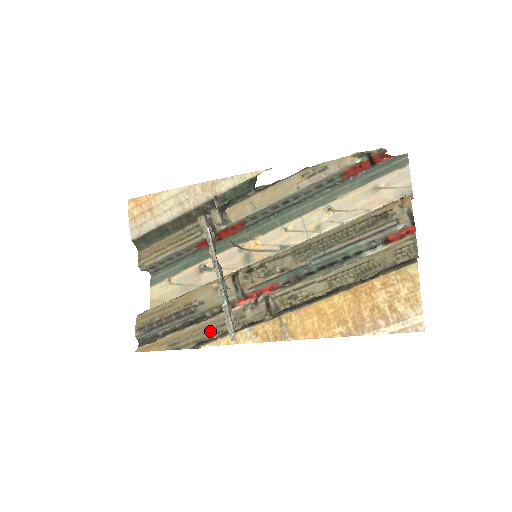
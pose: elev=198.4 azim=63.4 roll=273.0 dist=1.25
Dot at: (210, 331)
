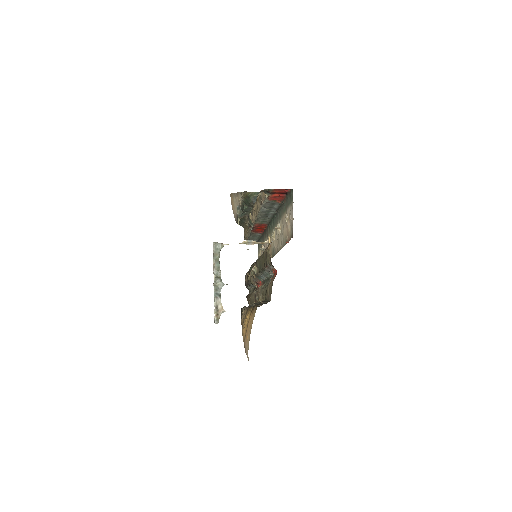
Dot at: (251, 300)
